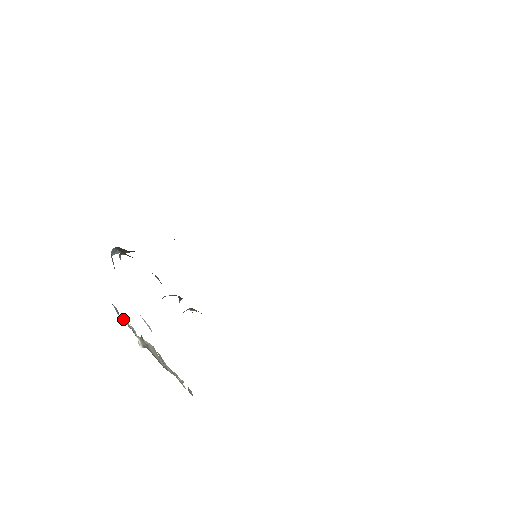
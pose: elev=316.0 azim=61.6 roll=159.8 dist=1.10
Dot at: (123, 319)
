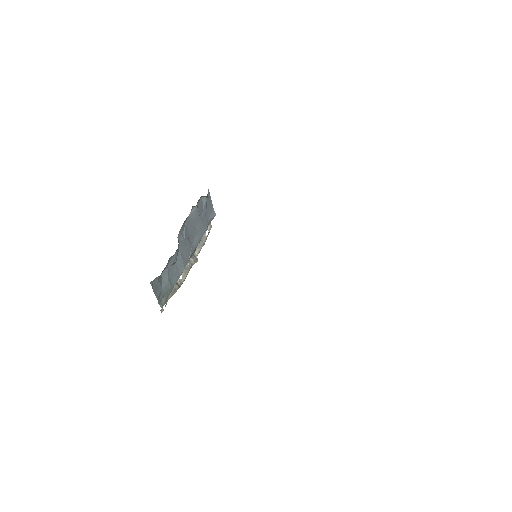
Dot at: (203, 237)
